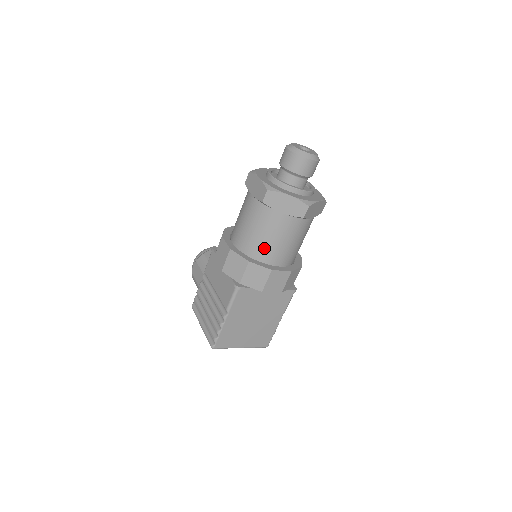
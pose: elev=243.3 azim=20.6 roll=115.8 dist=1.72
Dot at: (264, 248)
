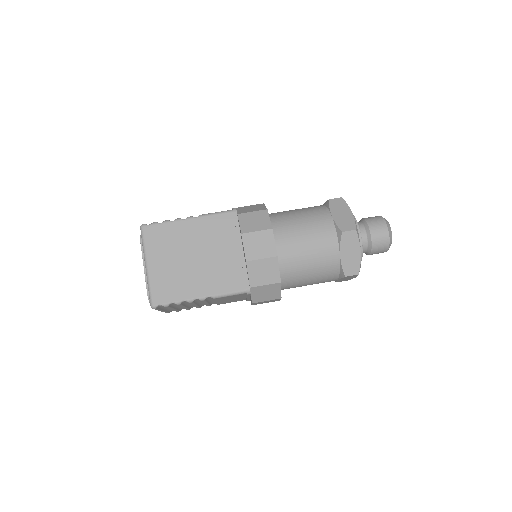
Dot at: (286, 221)
